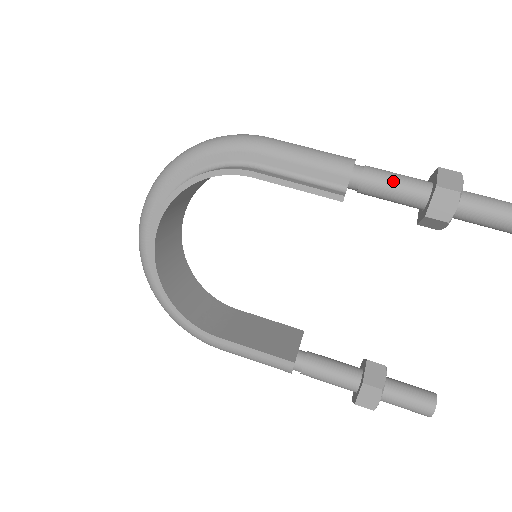
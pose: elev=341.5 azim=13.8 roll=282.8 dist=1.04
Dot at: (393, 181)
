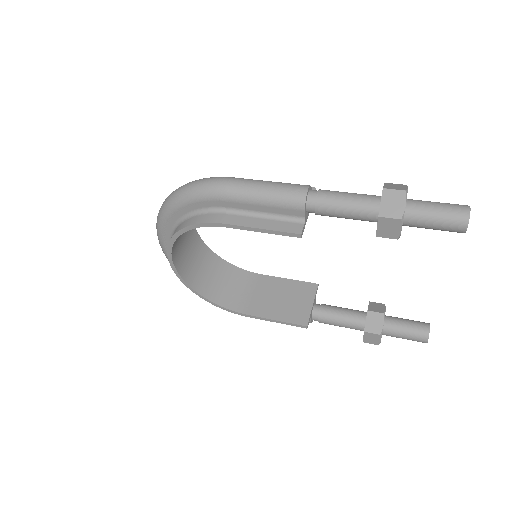
Dot at: (343, 208)
